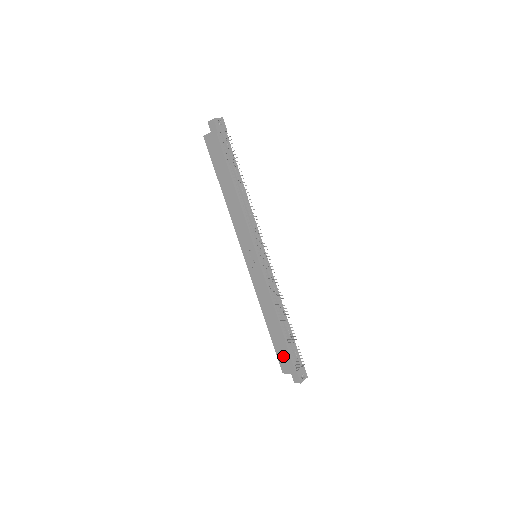
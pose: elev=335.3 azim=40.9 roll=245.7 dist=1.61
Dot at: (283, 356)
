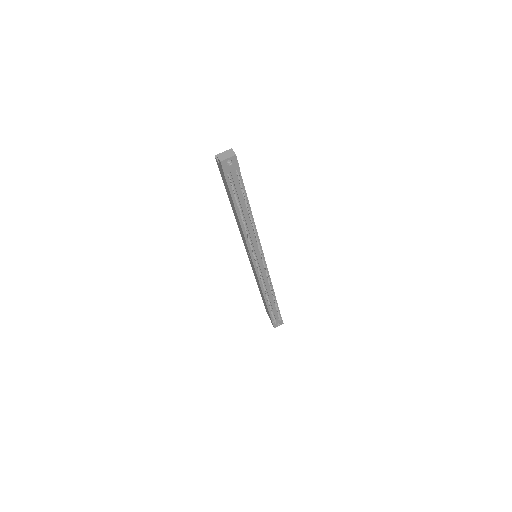
Dot at: (266, 309)
